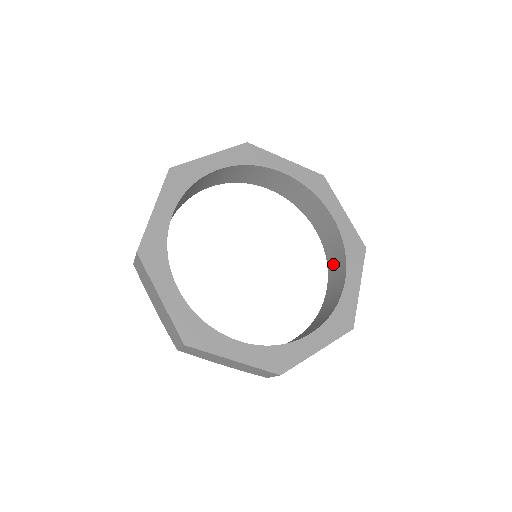
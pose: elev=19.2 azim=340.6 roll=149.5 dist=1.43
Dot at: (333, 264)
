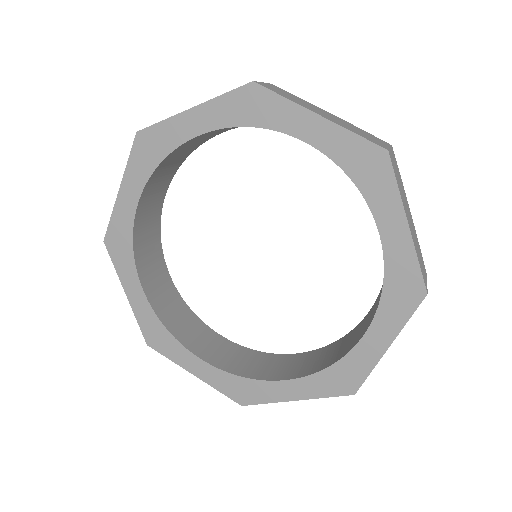
Dot at: occluded
